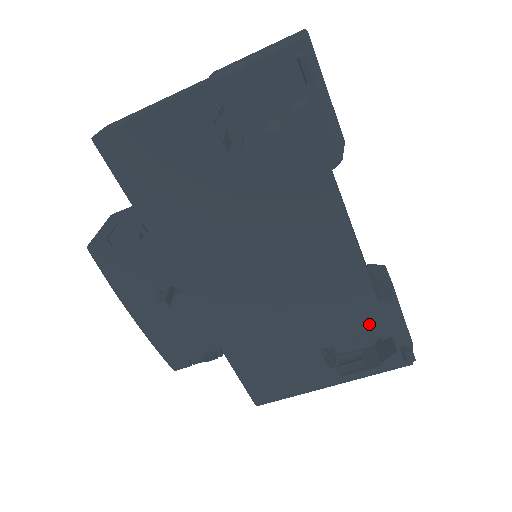
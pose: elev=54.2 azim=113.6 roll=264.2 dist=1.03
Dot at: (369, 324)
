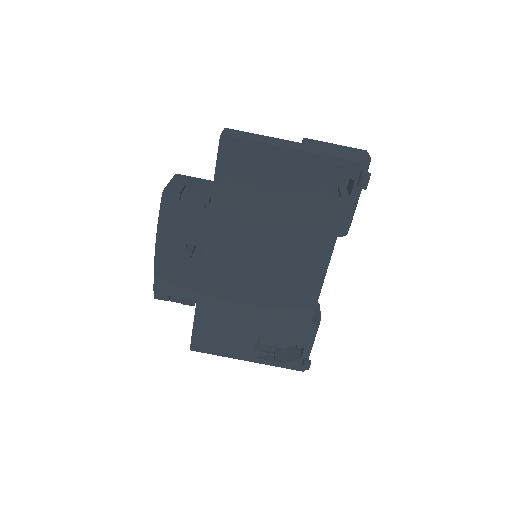
Dot at: (297, 334)
